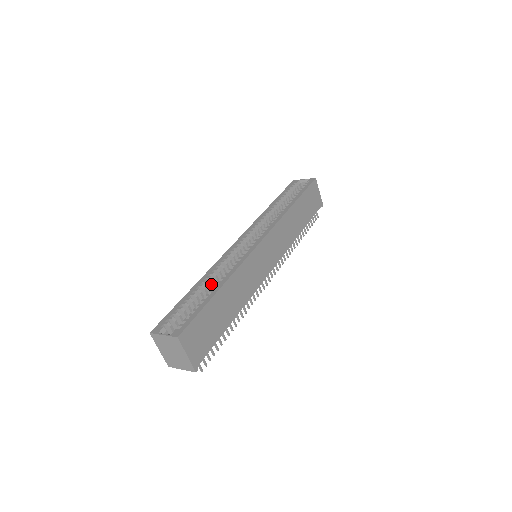
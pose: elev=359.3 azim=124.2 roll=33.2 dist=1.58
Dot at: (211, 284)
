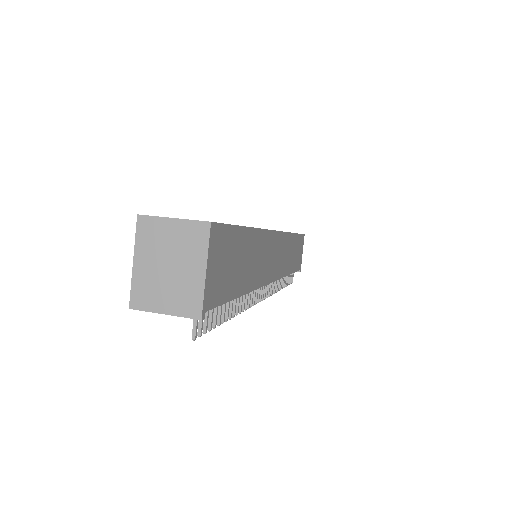
Dot at: occluded
